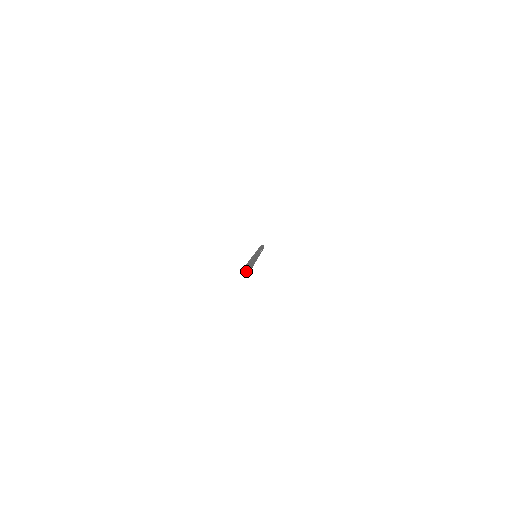
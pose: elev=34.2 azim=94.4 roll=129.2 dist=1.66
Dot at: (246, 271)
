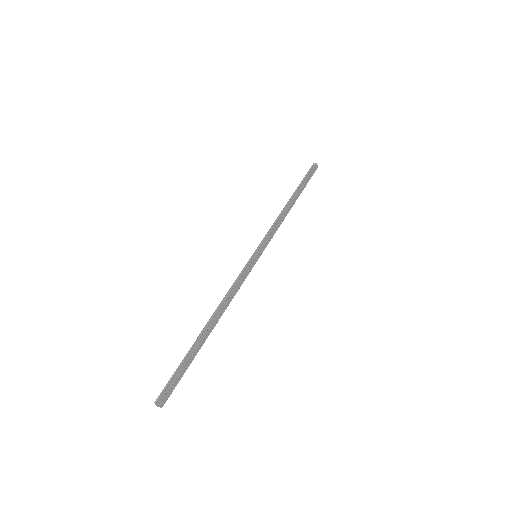
Dot at: (158, 404)
